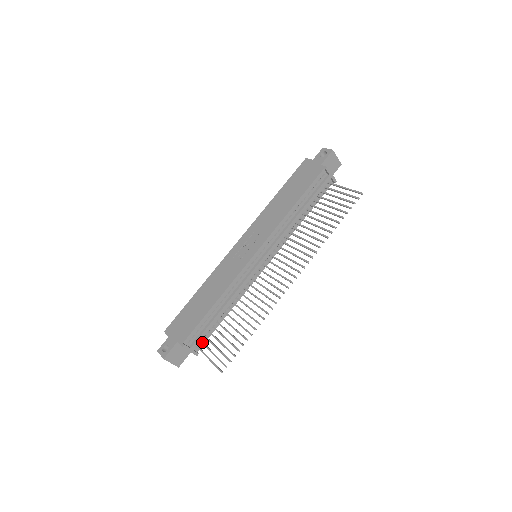
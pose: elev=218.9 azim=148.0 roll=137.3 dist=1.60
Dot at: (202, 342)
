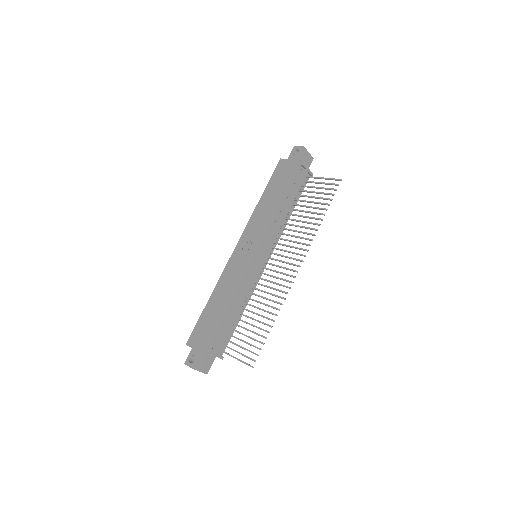
Dot at: (225, 345)
